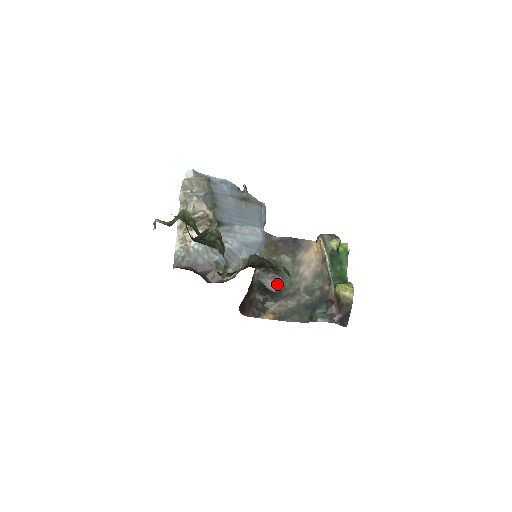
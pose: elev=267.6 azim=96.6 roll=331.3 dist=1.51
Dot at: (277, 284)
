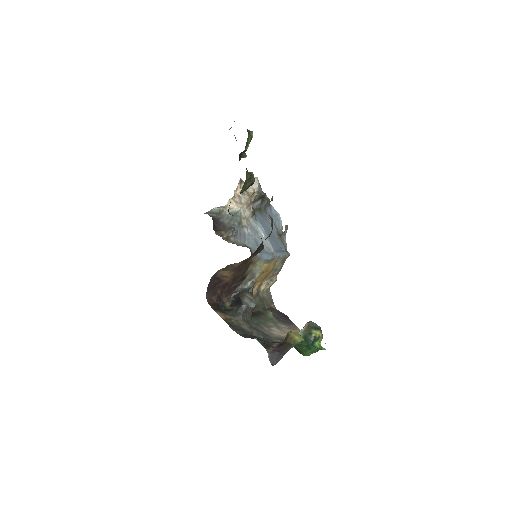
Dot at: (249, 304)
